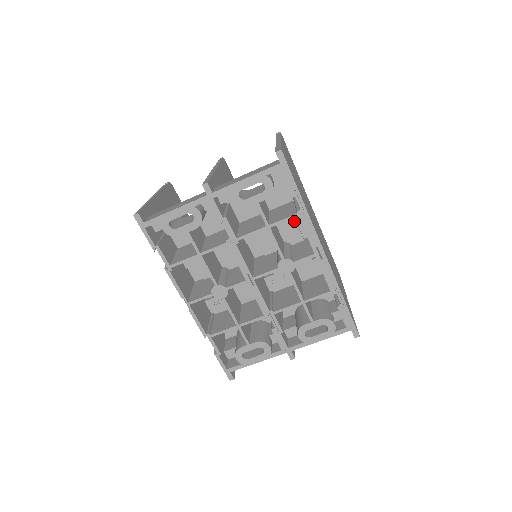
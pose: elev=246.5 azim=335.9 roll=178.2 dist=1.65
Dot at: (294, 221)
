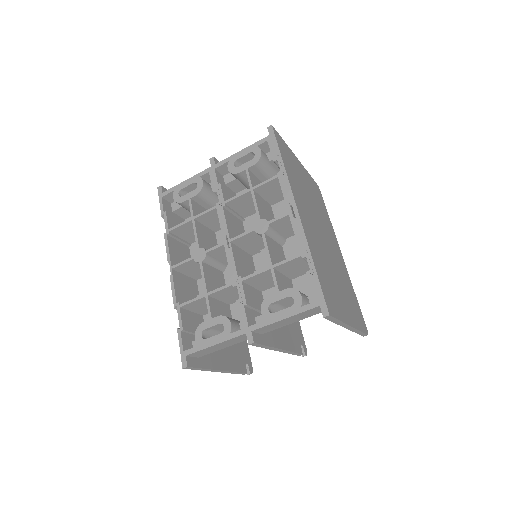
Dot at: occluded
